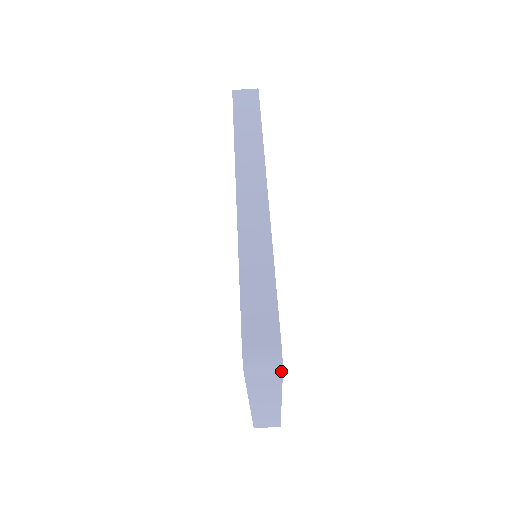
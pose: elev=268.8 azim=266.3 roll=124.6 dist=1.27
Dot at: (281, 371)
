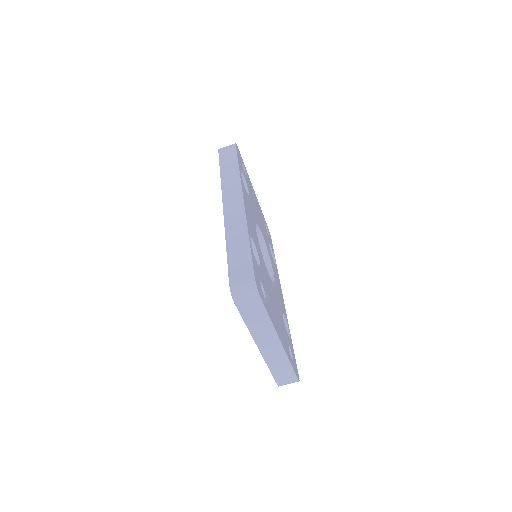
Dot at: (259, 297)
